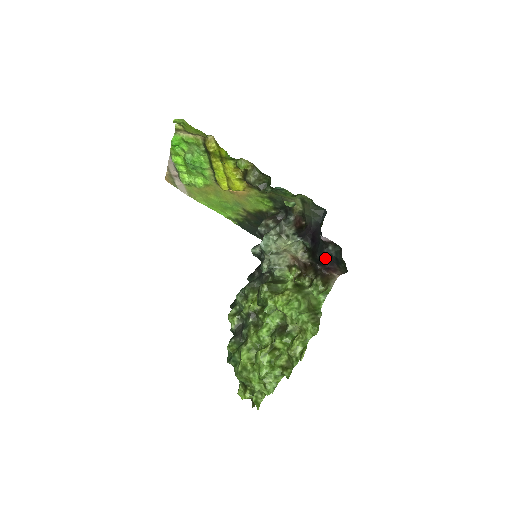
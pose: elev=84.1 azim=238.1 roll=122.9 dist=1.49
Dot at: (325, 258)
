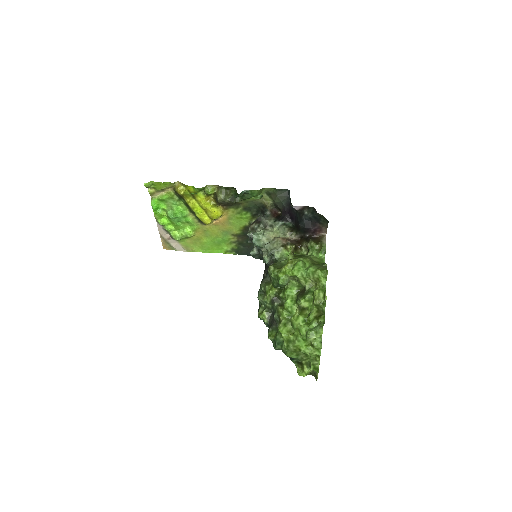
Dot at: (307, 223)
